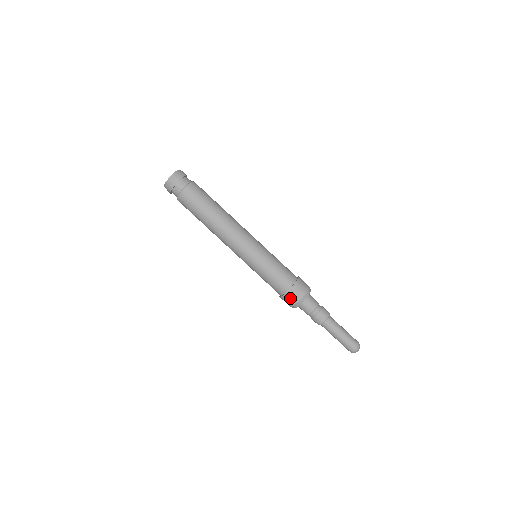
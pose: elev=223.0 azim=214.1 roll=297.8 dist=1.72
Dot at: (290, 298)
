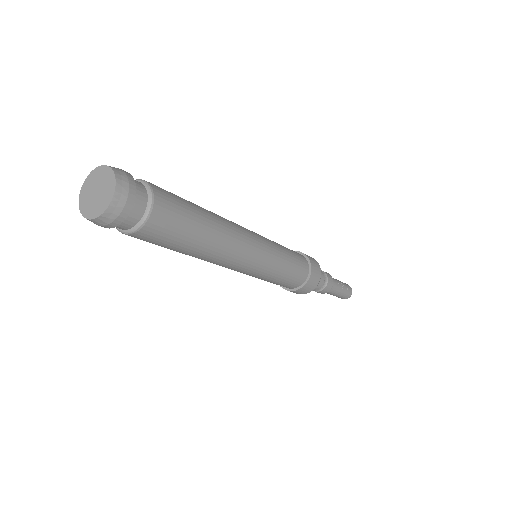
Dot at: (302, 291)
